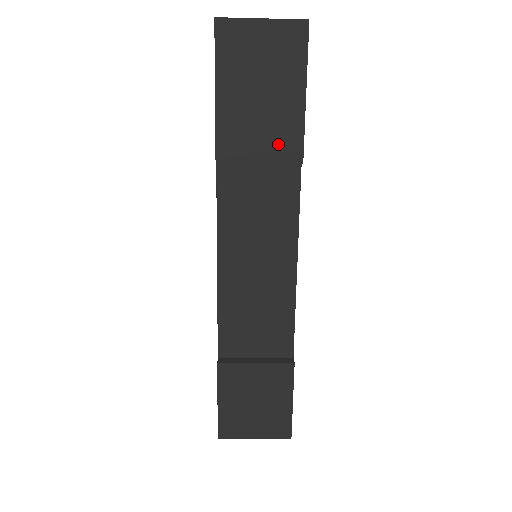
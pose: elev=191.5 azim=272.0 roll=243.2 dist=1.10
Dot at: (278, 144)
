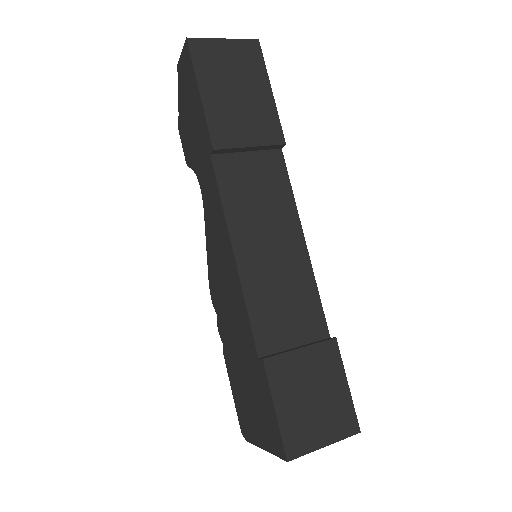
Dot at: (262, 130)
